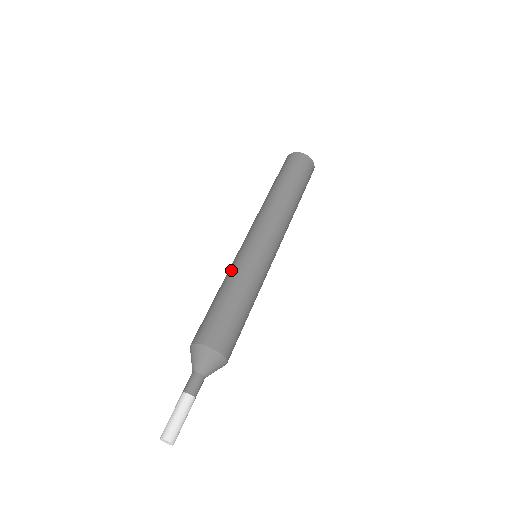
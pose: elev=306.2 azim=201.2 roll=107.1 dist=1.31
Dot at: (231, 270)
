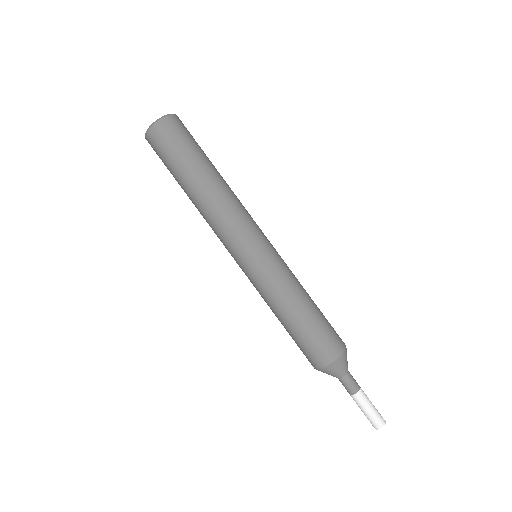
Dot at: (262, 297)
